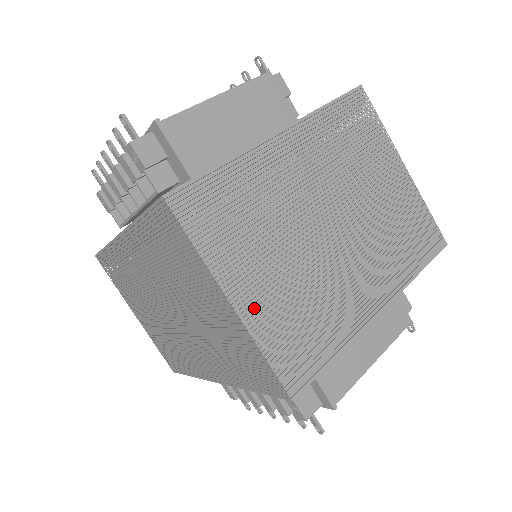
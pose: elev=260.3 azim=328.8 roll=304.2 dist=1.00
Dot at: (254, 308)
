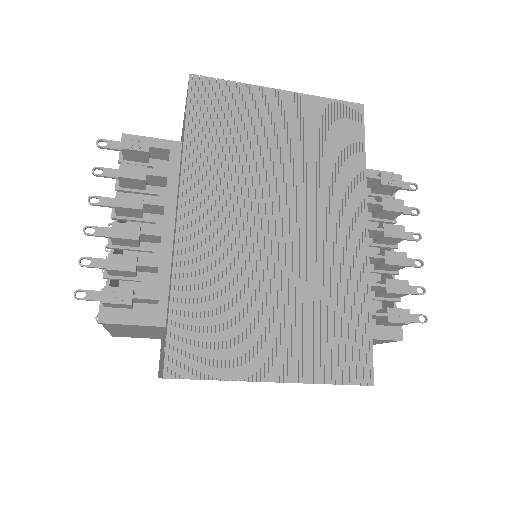
Dot at: occluded
